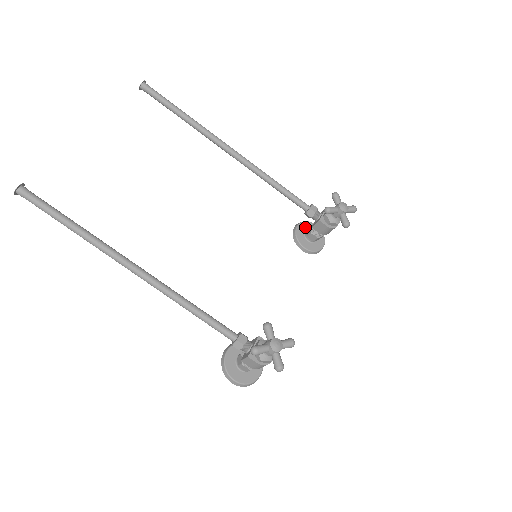
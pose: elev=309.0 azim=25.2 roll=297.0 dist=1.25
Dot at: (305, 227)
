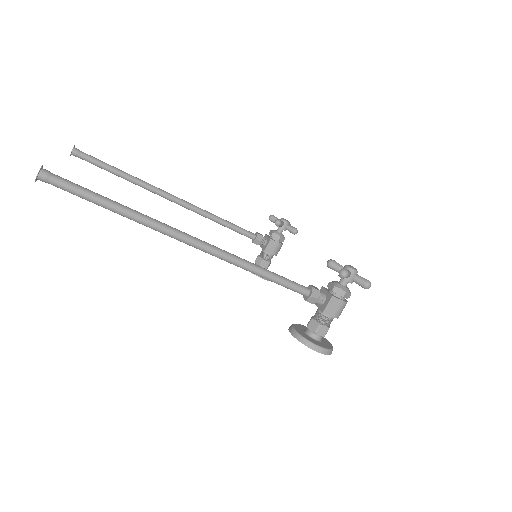
Dot at: occluded
